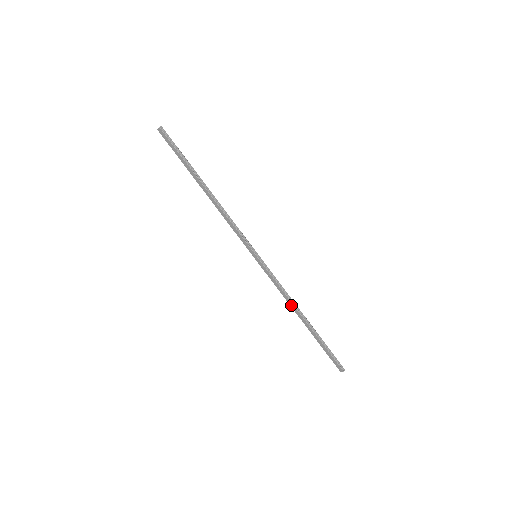
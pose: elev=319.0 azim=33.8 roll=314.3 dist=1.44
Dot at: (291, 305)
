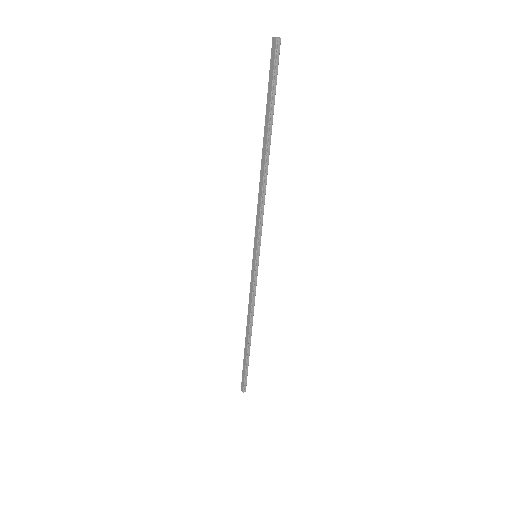
Dot at: (248, 317)
